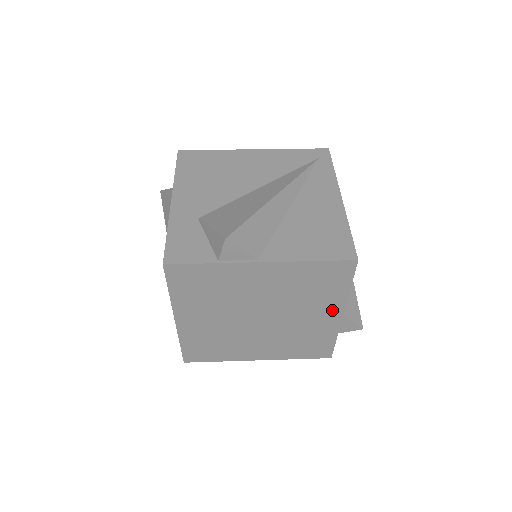
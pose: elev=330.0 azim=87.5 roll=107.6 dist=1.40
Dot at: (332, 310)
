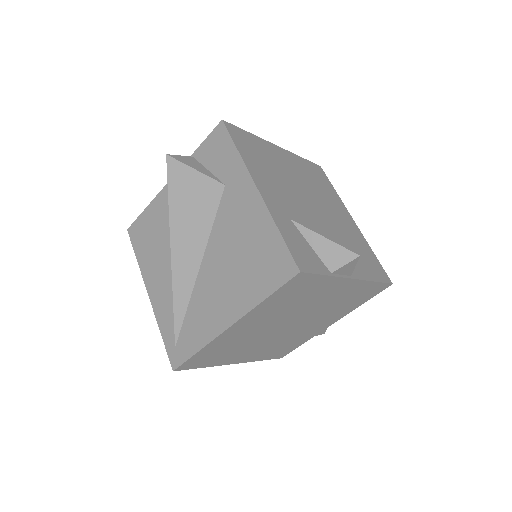
Dot at: (333, 319)
